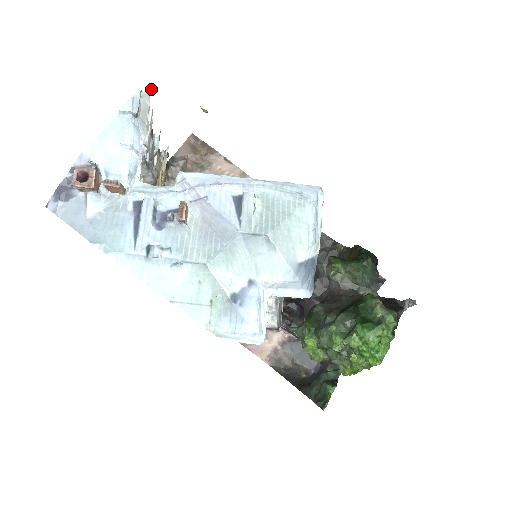
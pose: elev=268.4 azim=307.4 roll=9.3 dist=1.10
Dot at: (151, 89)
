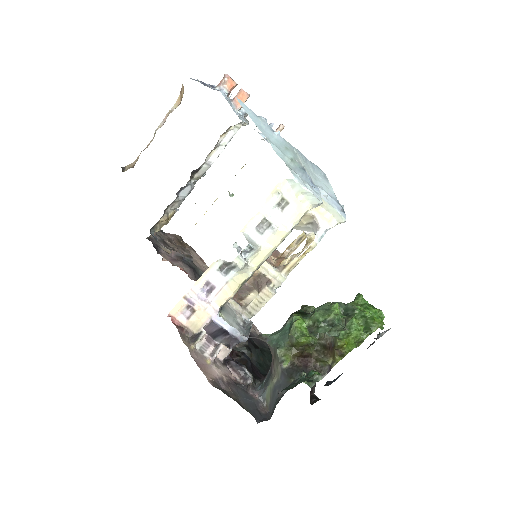
Dot at: occluded
